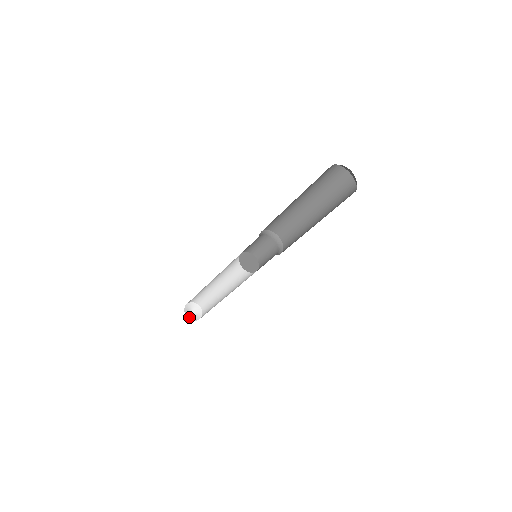
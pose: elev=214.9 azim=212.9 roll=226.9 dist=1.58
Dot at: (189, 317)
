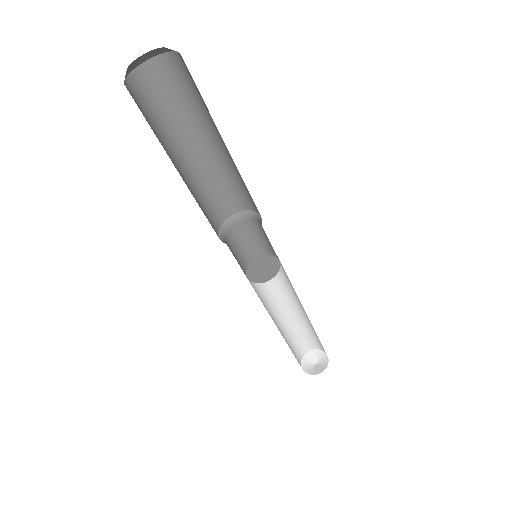
Dot at: (312, 373)
